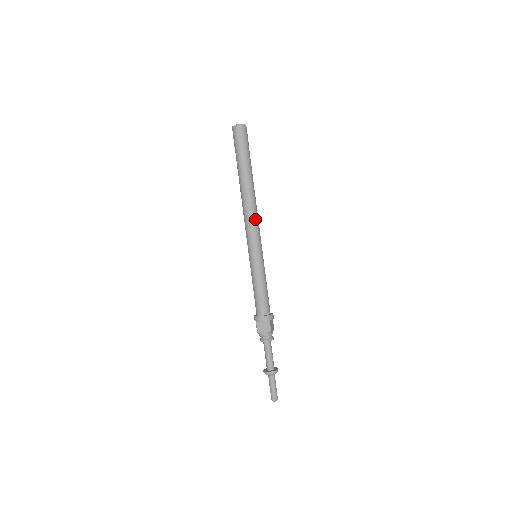
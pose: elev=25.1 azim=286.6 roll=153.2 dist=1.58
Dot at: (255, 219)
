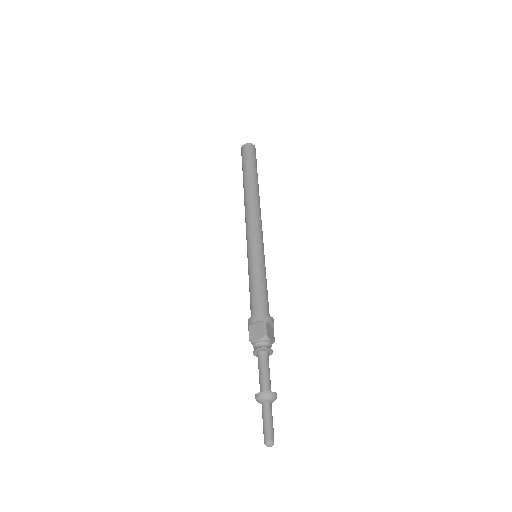
Dot at: (256, 217)
